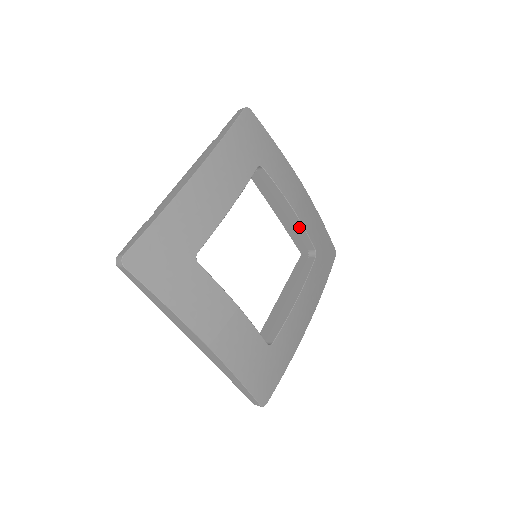
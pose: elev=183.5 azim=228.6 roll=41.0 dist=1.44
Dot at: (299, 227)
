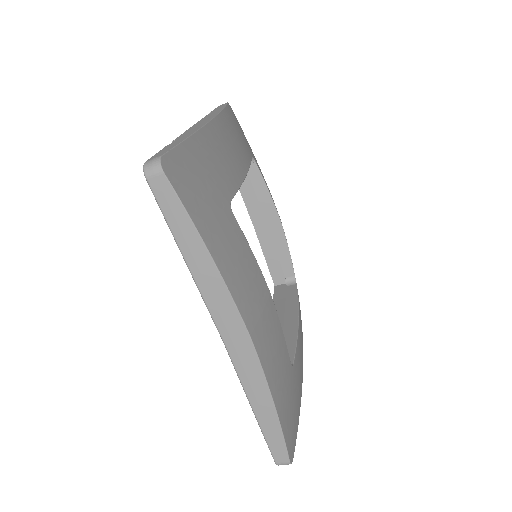
Dot at: (281, 244)
